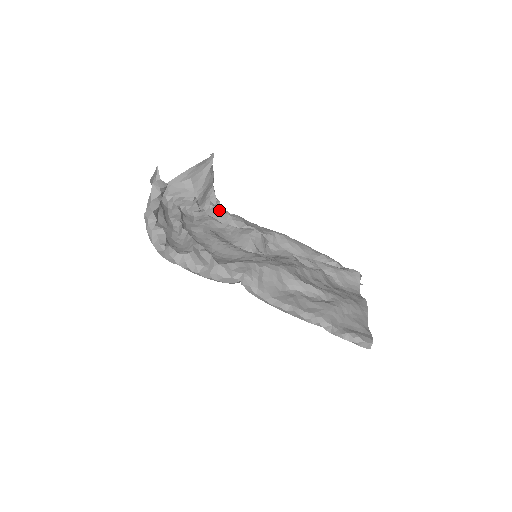
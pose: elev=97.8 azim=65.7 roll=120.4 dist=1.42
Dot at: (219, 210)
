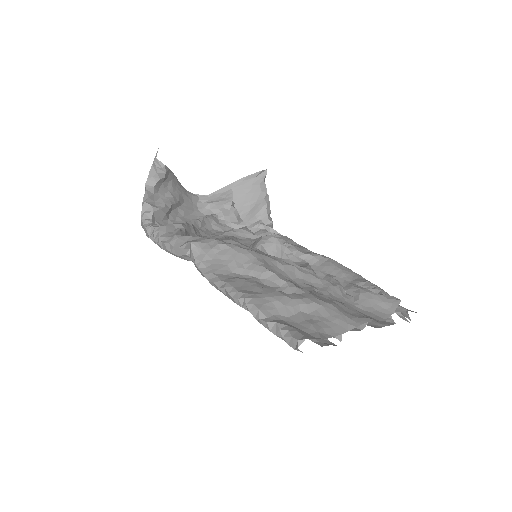
Dot at: (268, 229)
